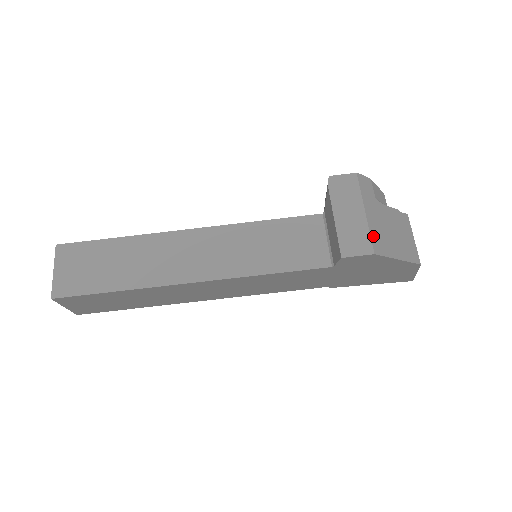
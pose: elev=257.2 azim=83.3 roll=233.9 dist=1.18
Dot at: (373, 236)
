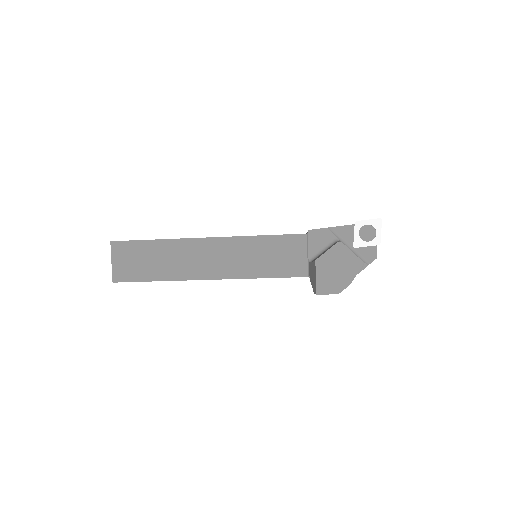
Dot at: occluded
